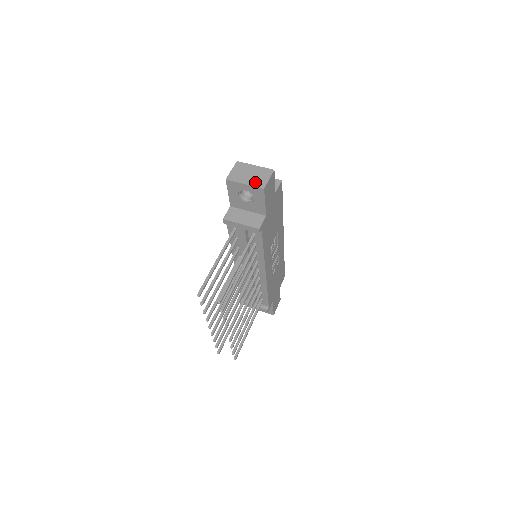
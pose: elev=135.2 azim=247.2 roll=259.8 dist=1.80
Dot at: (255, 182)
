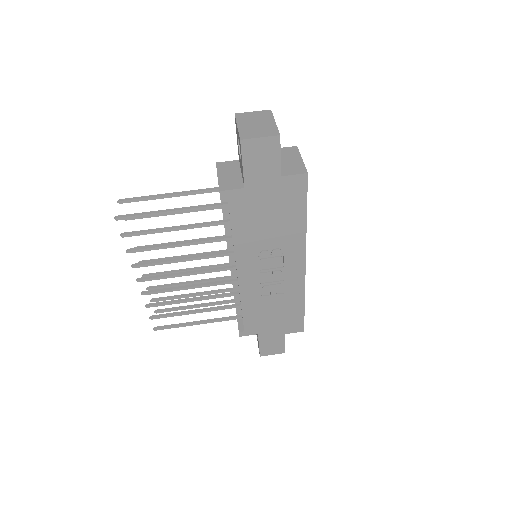
Dot at: (246, 130)
